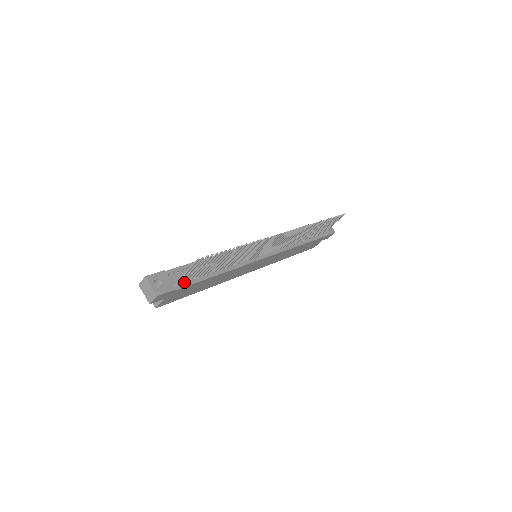
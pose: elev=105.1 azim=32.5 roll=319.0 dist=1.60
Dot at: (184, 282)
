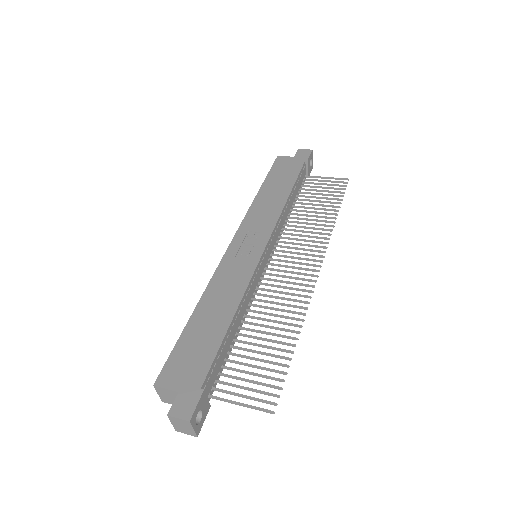
Dot at: (214, 382)
